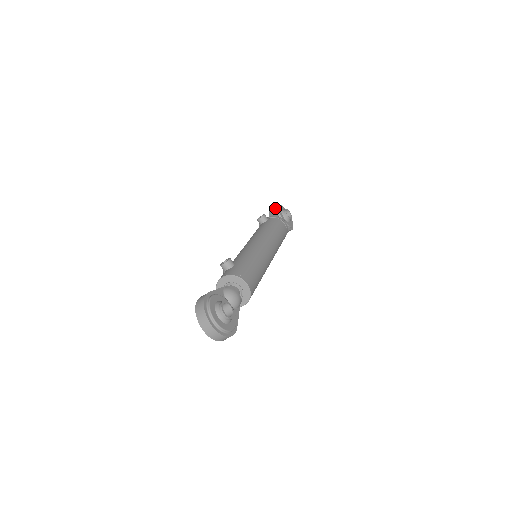
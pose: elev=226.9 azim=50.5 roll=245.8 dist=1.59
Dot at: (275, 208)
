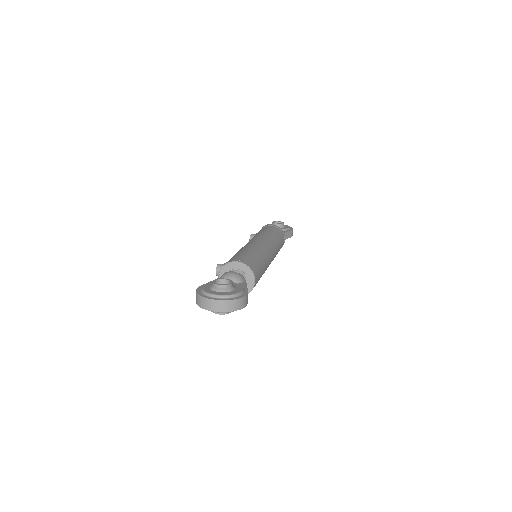
Dot at: occluded
